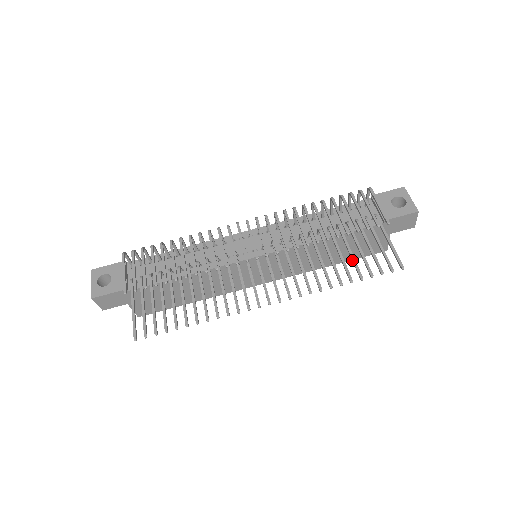
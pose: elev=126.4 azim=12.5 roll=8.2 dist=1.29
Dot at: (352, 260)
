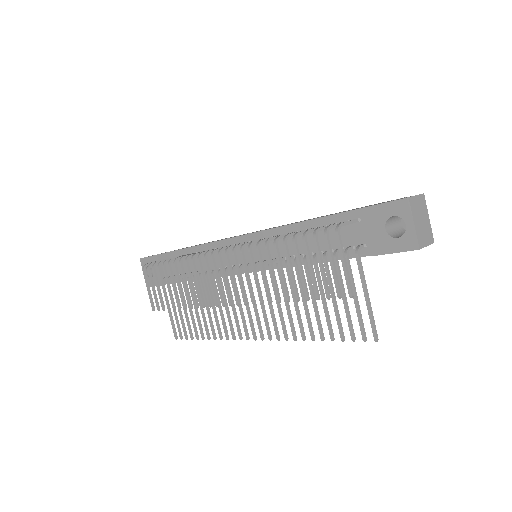
Dot at: (325, 313)
